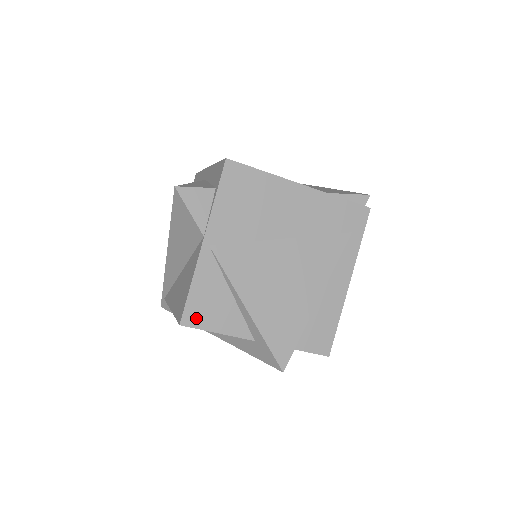
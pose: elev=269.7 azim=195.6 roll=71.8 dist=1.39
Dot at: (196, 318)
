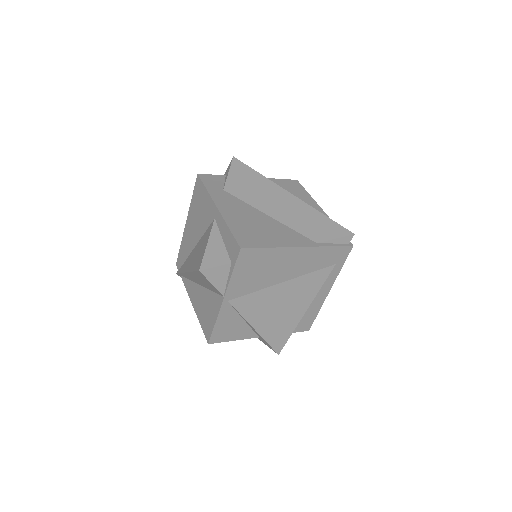
Dot at: (219, 338)
